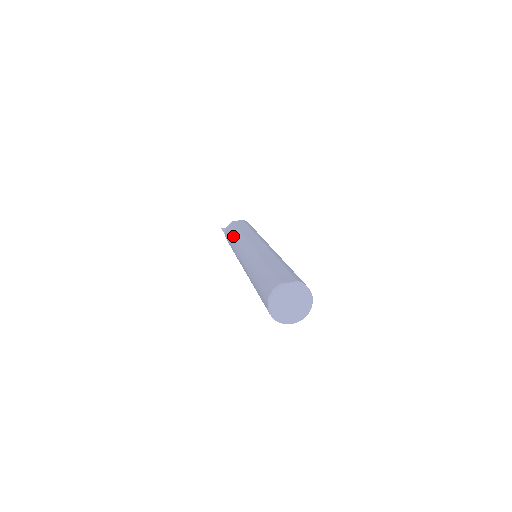
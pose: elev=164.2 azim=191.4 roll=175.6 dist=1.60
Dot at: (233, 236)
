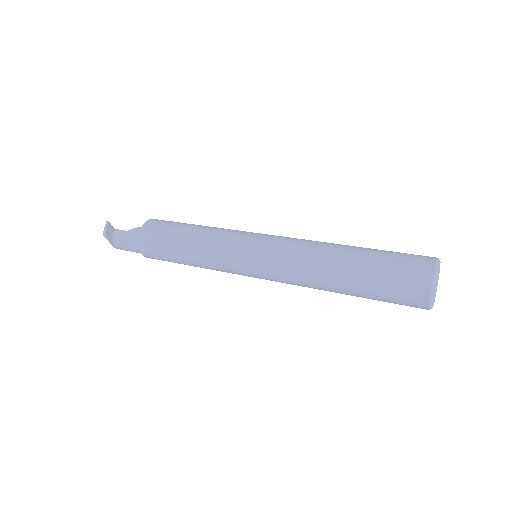
Dot at: (200, 225)
